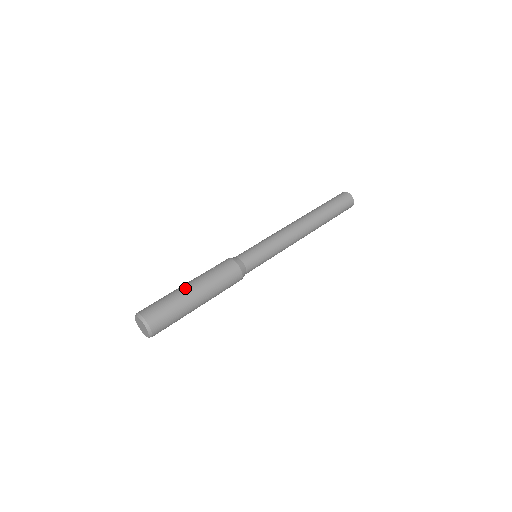
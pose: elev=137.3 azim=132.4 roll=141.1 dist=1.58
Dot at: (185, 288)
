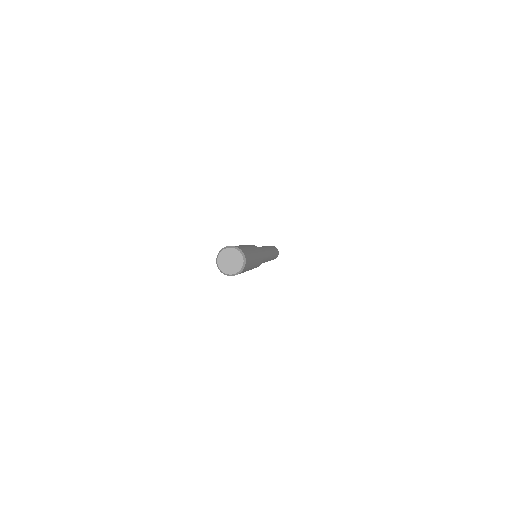
Dot at: (244, 245)
